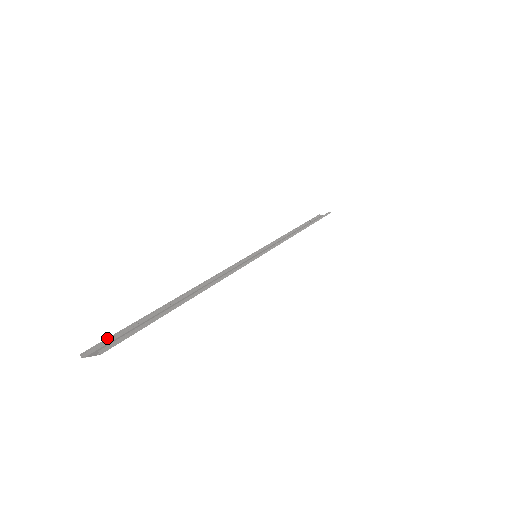
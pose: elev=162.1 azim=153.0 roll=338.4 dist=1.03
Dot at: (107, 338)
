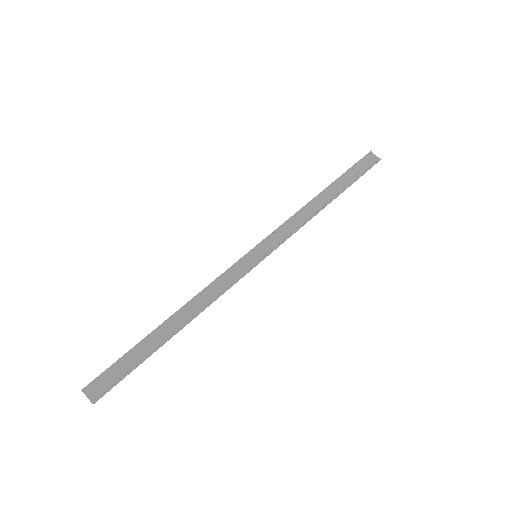
Dot at: (102, 373)
